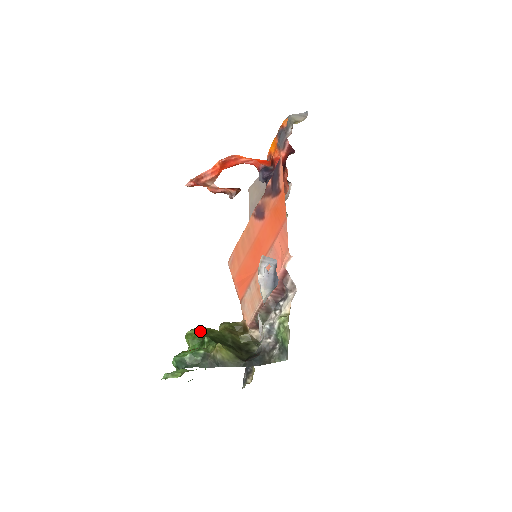
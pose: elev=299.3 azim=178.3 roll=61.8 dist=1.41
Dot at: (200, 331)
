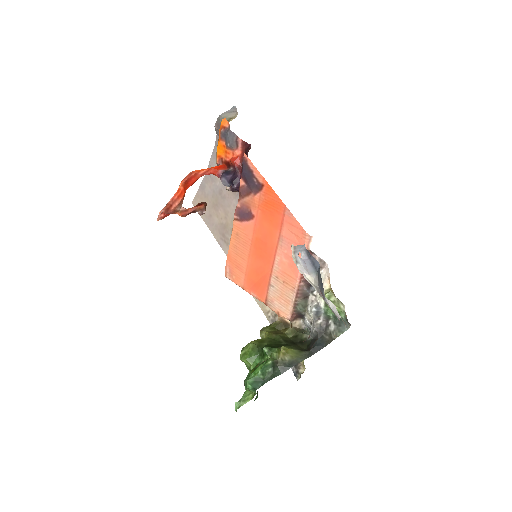
Dot at: (252, 346)
